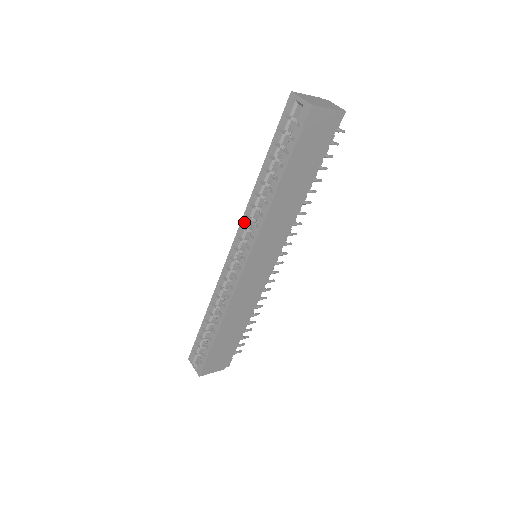
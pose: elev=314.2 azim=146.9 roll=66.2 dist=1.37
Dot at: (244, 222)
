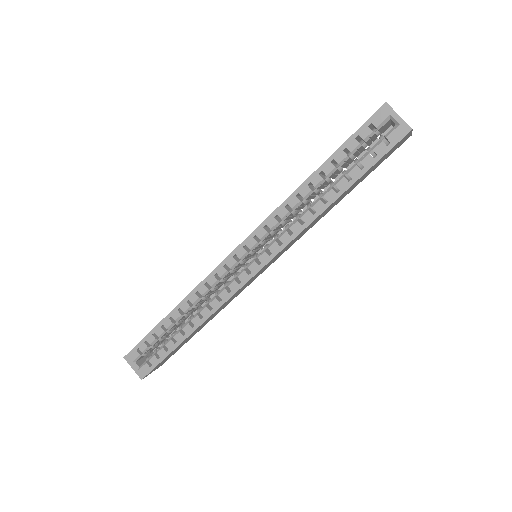
Dot at: (270, 223)
